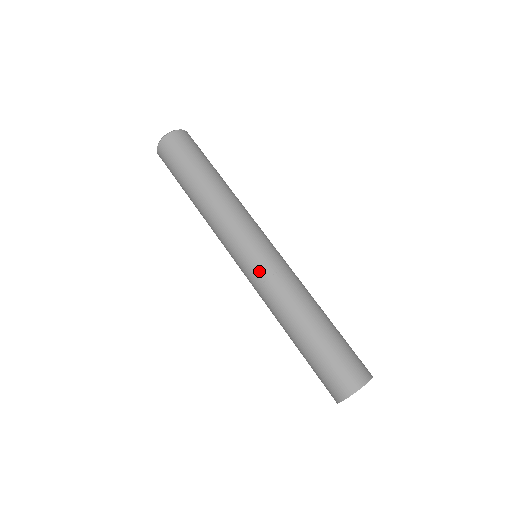
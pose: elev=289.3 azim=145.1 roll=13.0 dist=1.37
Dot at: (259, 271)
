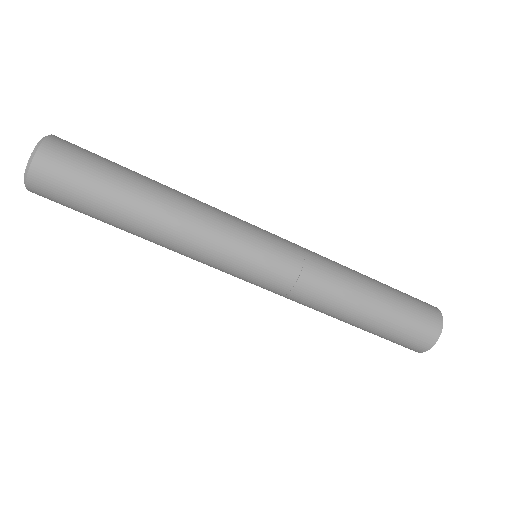
Dot at: (276, 286)
